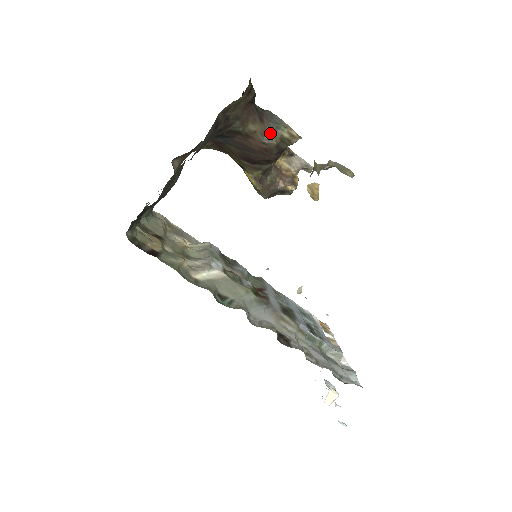
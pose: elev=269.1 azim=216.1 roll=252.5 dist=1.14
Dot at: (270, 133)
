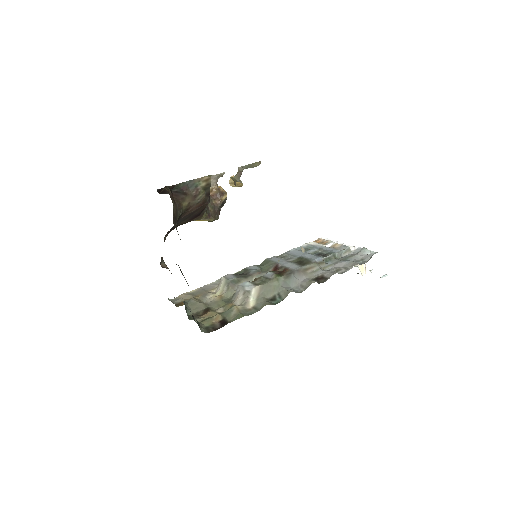
Dot at: (196, 194)
